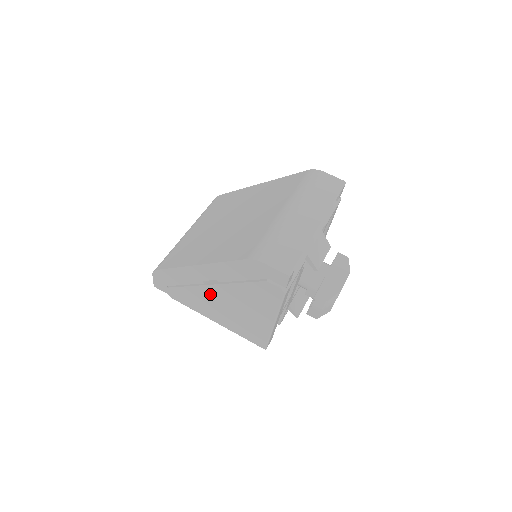
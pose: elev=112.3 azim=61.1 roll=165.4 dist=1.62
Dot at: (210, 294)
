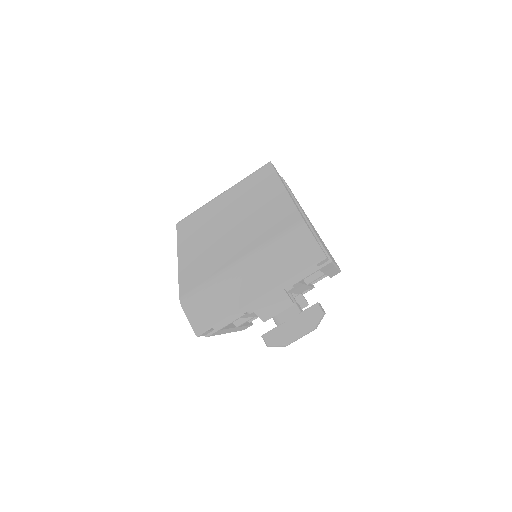
Dot at: occluded
